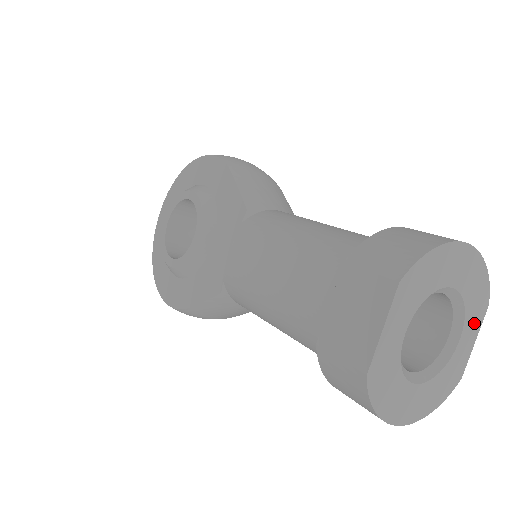
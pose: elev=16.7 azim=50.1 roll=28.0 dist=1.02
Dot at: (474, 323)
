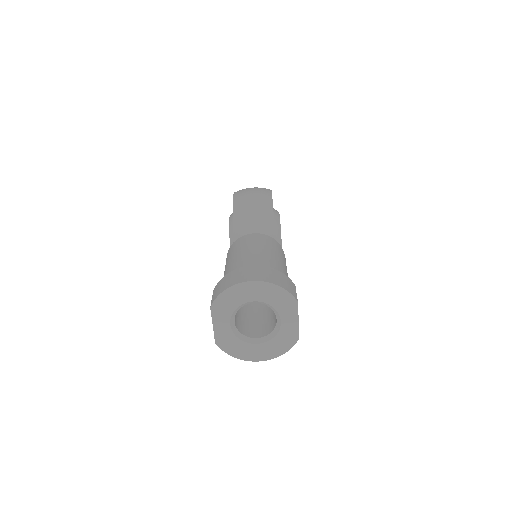
Dot at: (290, 312)
